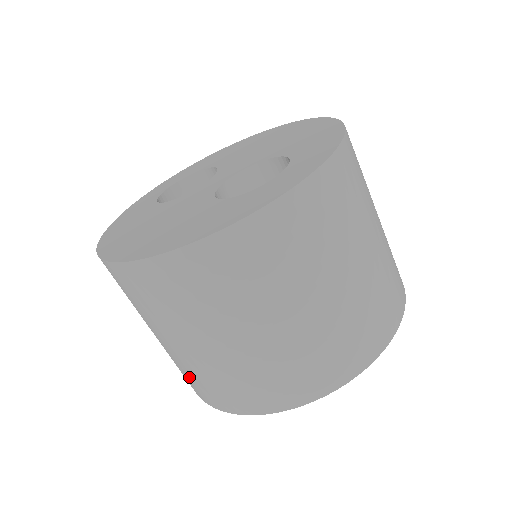
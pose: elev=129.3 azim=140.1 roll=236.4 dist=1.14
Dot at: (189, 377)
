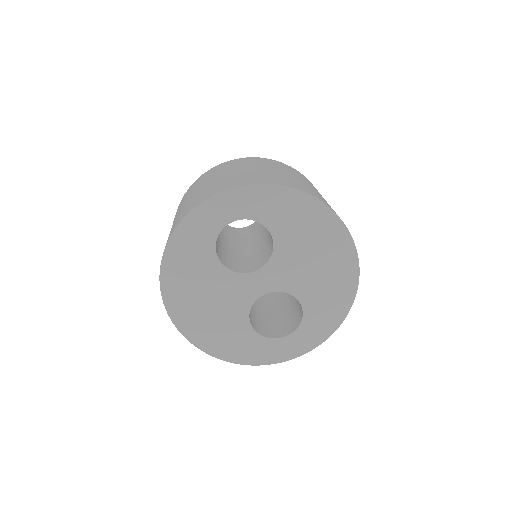
Dot at: occluded
